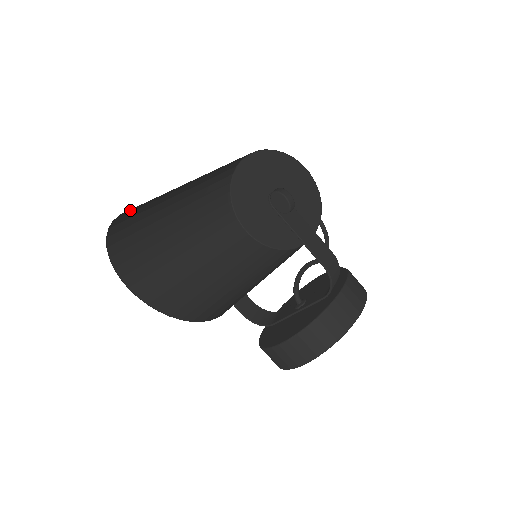
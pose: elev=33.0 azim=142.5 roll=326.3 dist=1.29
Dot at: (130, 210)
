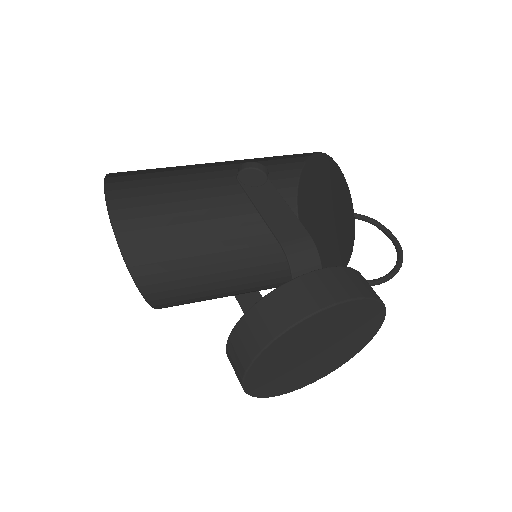
Dot at: (121, 192)
